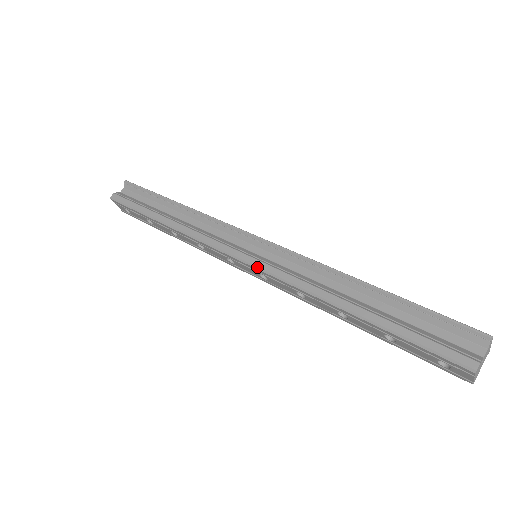
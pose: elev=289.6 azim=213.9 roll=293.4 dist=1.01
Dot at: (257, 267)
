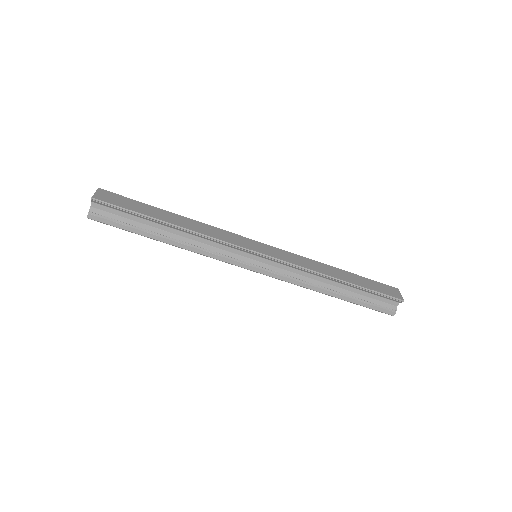
Dot at: occluded
